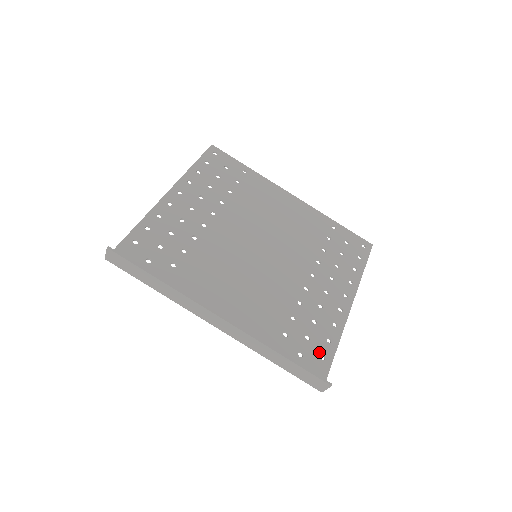
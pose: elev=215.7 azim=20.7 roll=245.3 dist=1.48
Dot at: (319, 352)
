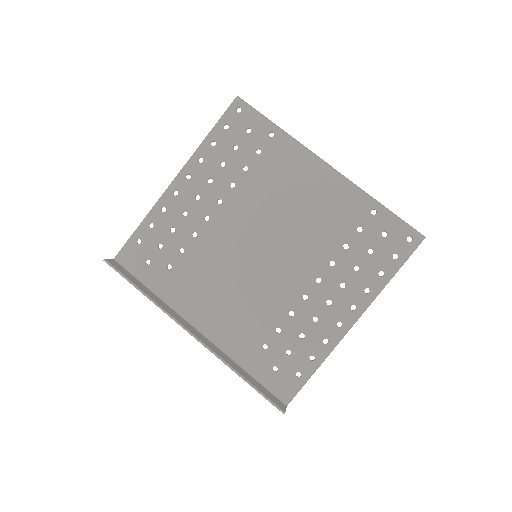
Dot at: (296, 369)
